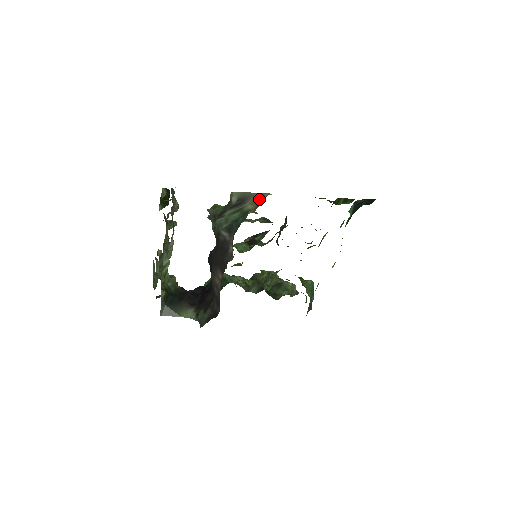
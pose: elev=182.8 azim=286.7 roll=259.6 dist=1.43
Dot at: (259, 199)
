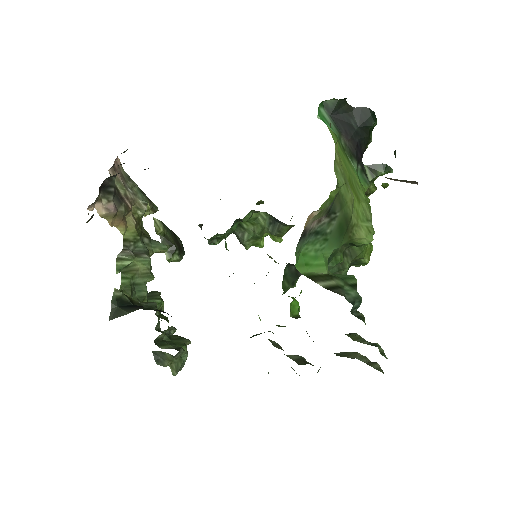
Dot at: occluded
